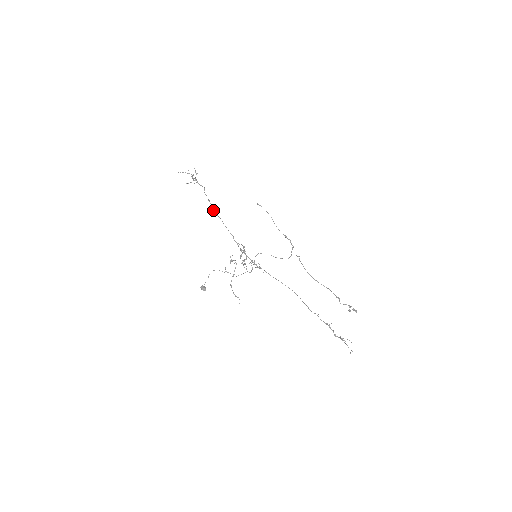
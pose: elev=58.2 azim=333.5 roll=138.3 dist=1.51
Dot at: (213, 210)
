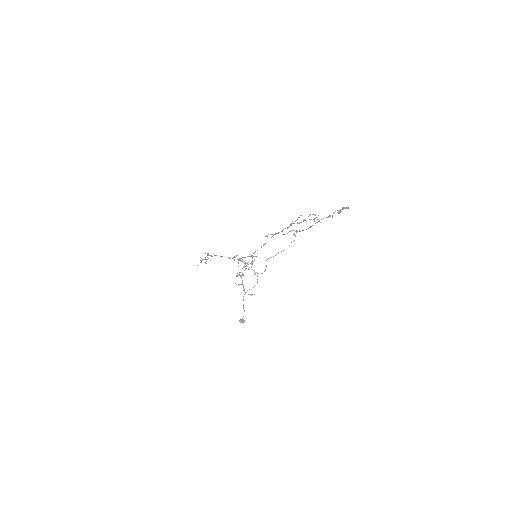
Dot at: (211, 256)
